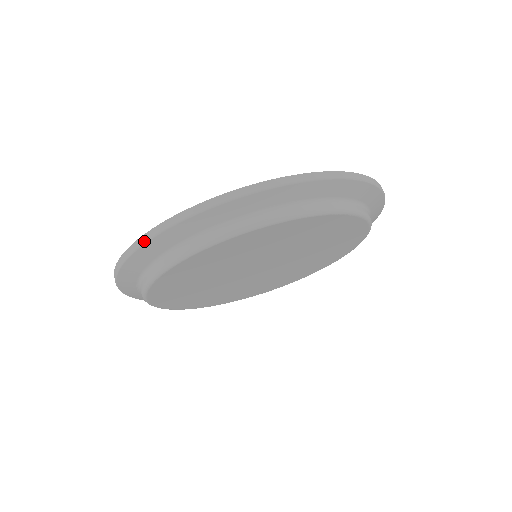
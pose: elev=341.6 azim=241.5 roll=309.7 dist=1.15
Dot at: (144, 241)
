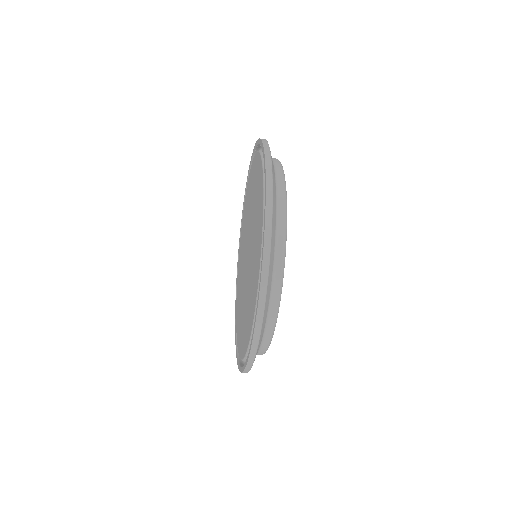
Dot at: (254, 357)
